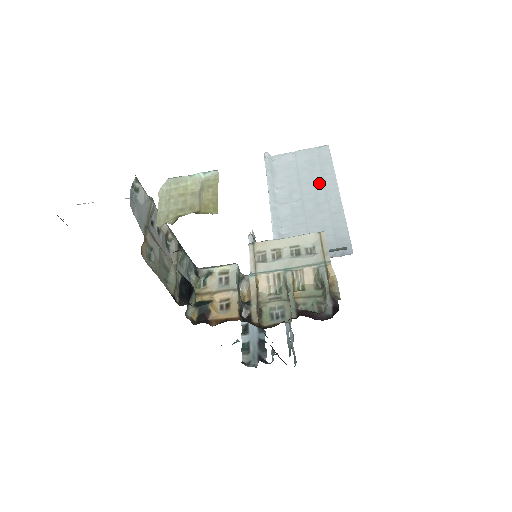
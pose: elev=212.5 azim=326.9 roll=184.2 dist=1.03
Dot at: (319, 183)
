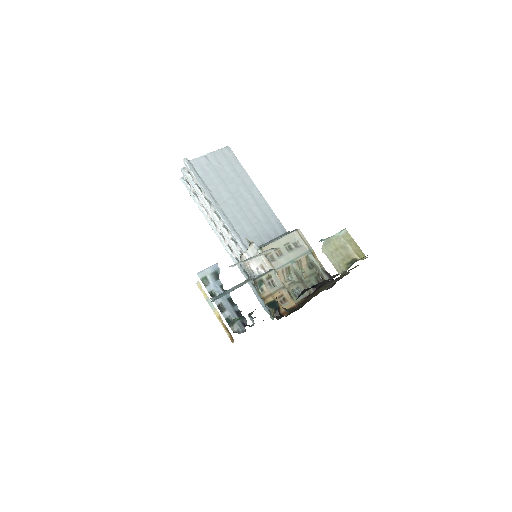
Dot at: (239, 181)
